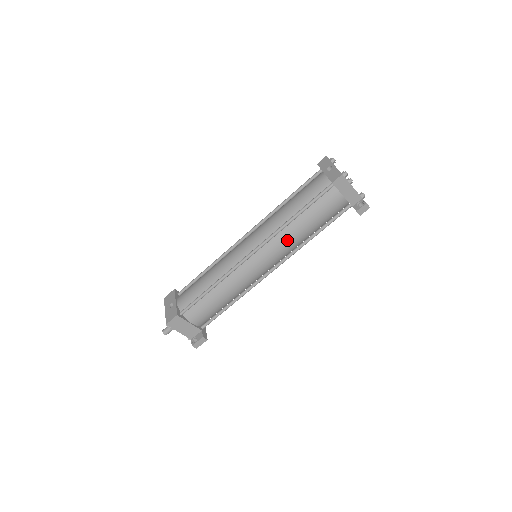
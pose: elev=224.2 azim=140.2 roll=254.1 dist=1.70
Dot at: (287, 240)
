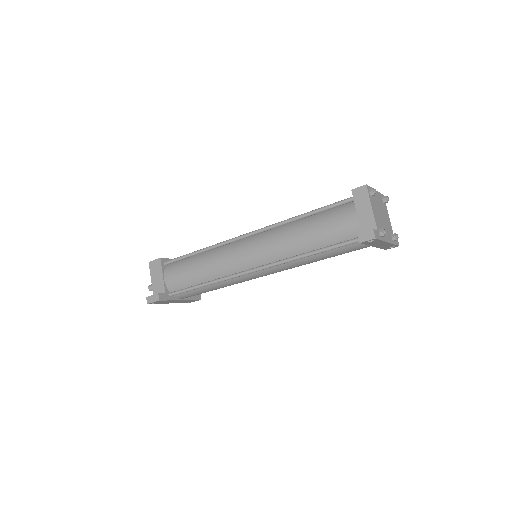
Dot at: (281, 237)
